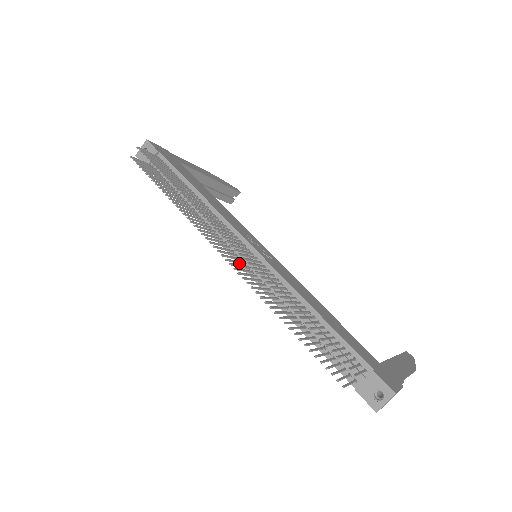
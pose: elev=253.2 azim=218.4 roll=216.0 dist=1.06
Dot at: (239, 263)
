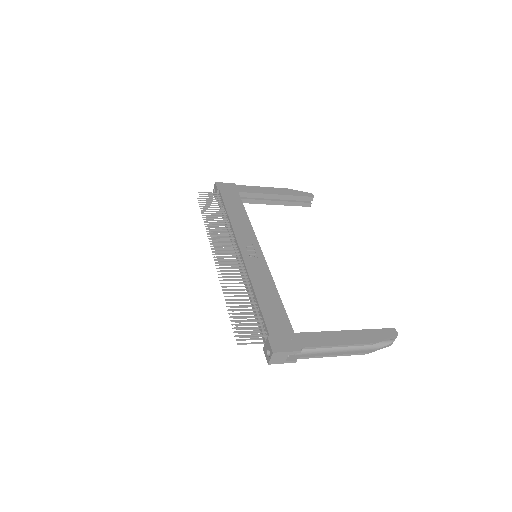
Dot at: (231, 263)
